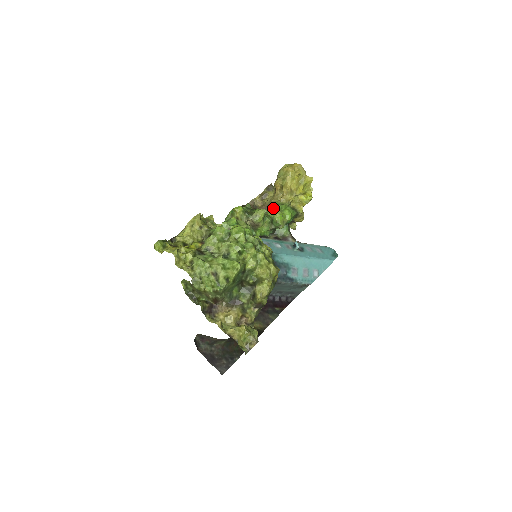
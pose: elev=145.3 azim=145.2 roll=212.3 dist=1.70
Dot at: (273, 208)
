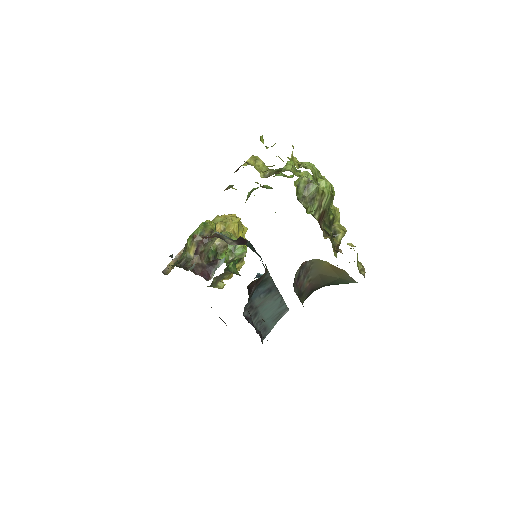
Dot at: occluded
